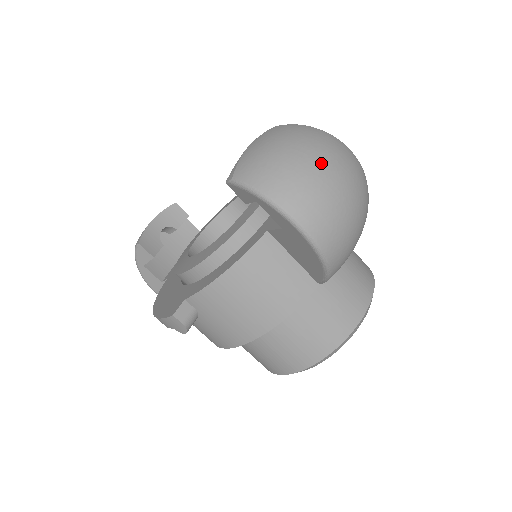
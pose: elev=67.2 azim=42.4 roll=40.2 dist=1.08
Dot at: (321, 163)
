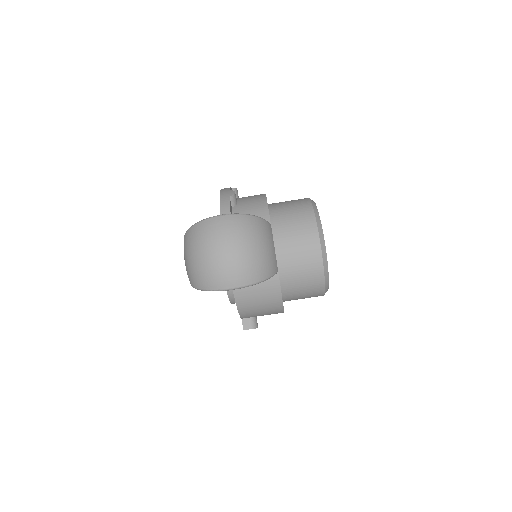
Dot at: (209, 254)
